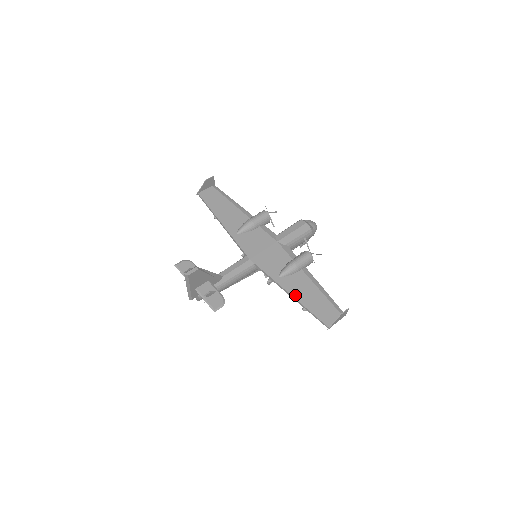
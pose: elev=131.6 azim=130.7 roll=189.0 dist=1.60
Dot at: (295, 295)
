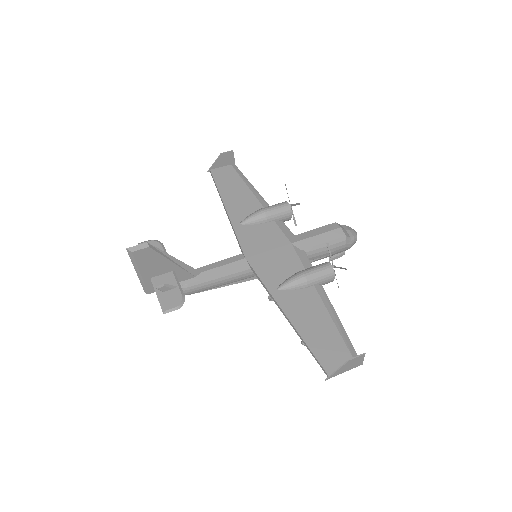
Dot at: (293, 318)
